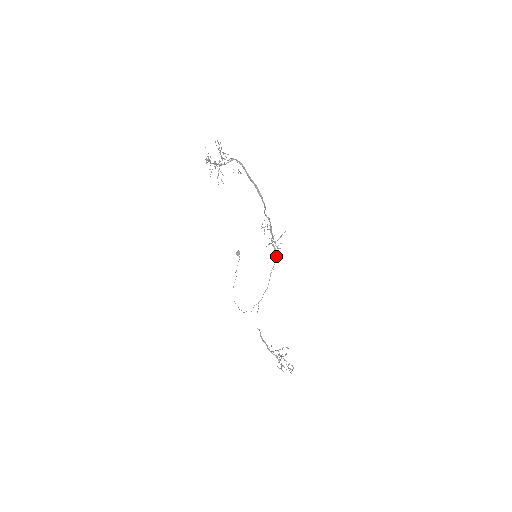
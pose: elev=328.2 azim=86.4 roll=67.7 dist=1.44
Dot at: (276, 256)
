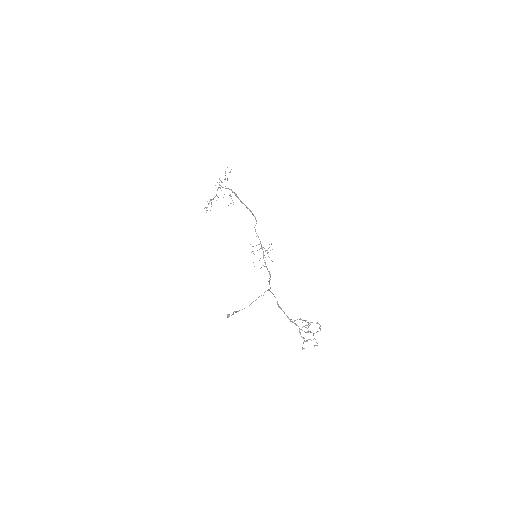
Dot at: (269, 272)
